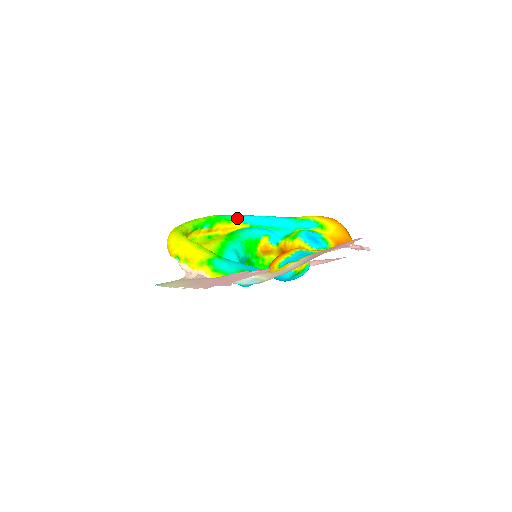
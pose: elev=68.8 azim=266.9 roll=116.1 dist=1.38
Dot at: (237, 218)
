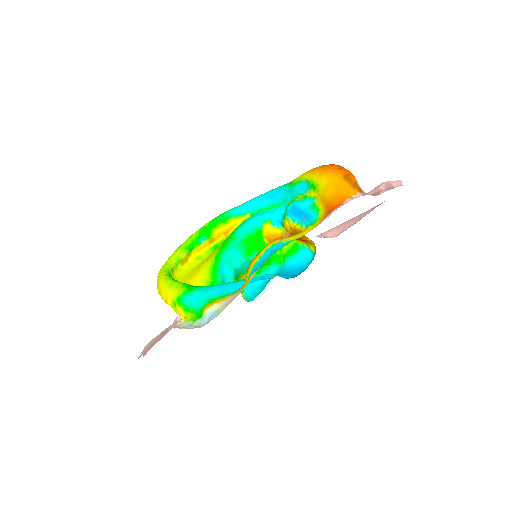
Dot at: (233, 213)
